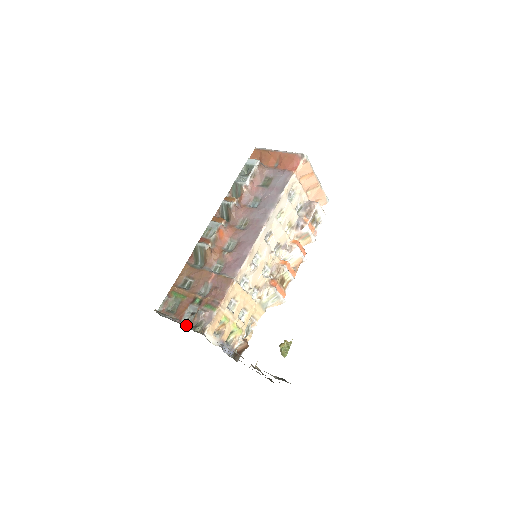
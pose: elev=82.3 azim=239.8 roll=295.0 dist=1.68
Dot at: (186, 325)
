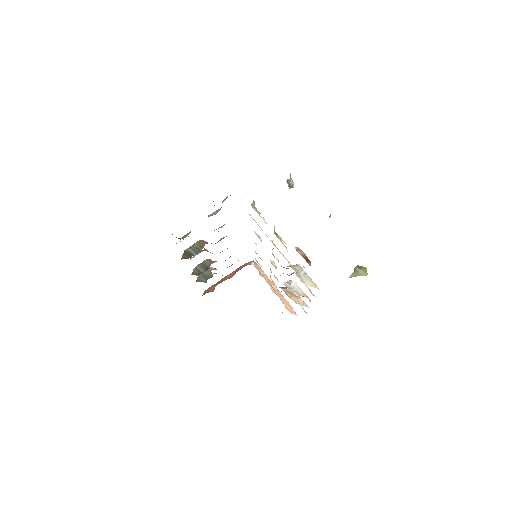
Dot at: occluded
